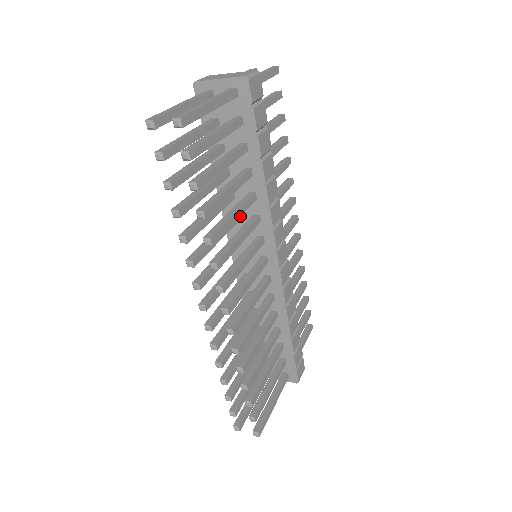
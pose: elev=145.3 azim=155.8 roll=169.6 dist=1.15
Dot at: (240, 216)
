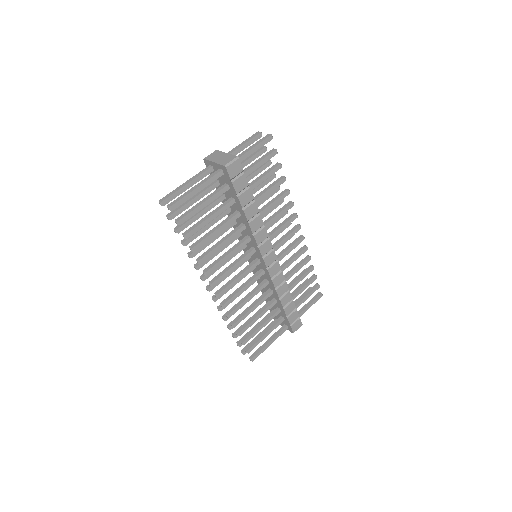
Dot at: (242, 233)
